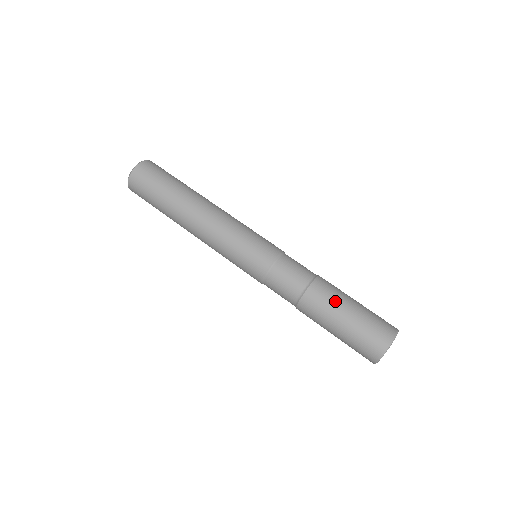
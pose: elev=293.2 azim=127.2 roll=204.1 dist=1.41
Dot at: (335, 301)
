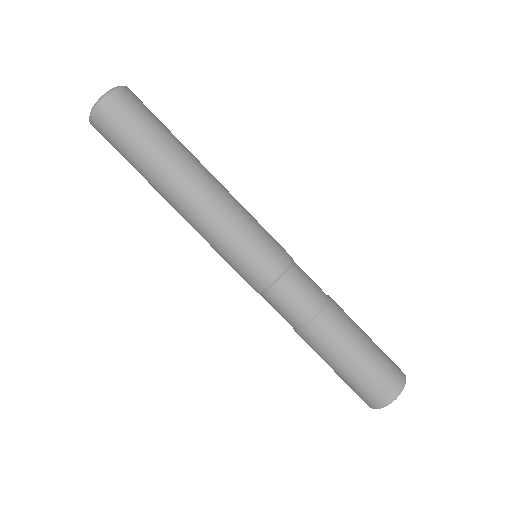
Dot at: (351, 331)
